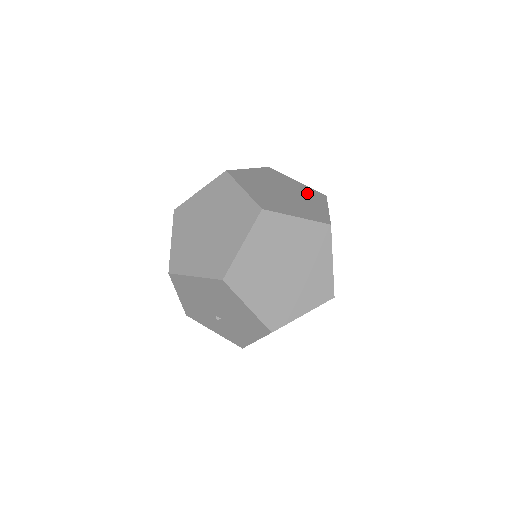
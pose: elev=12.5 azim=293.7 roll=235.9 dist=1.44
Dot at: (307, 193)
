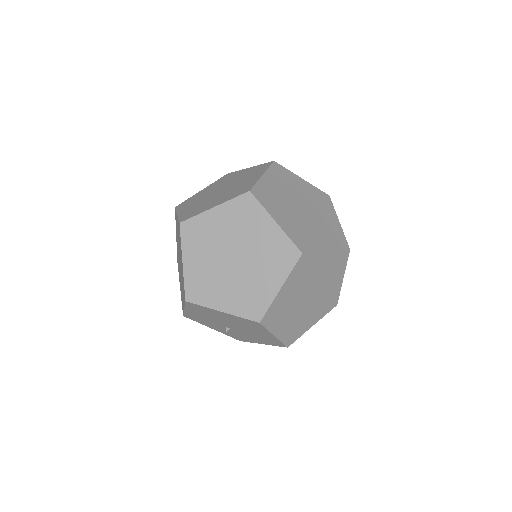
Dot at: (317, 199)
